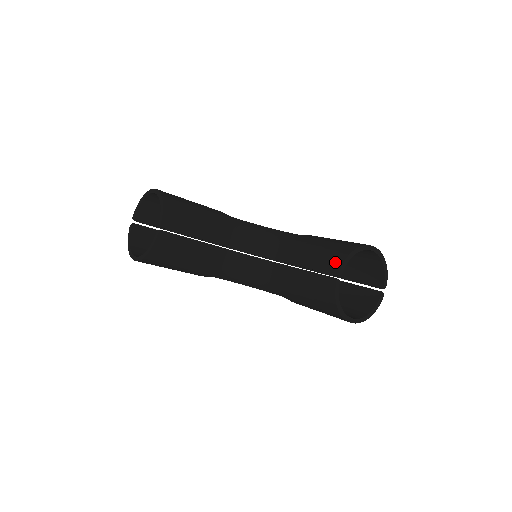
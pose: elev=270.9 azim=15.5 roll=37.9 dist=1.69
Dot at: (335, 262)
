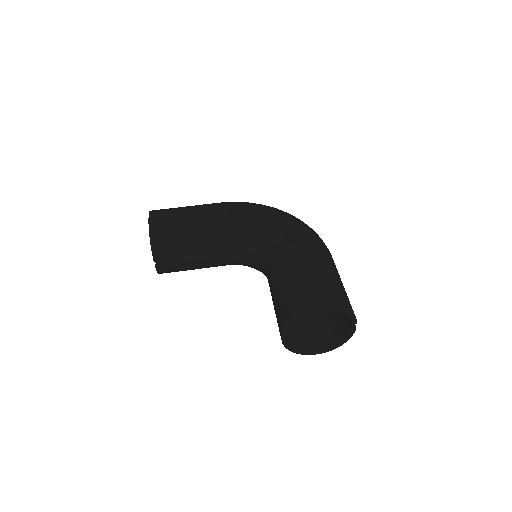
Dot at: (281, 321)
